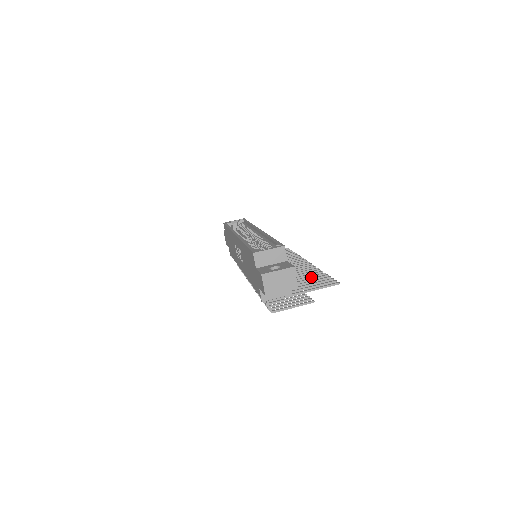
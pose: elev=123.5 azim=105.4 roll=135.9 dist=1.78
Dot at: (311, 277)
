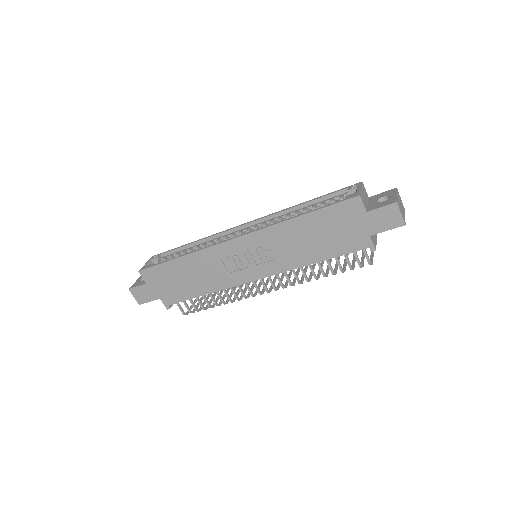
Dot at: occluded
